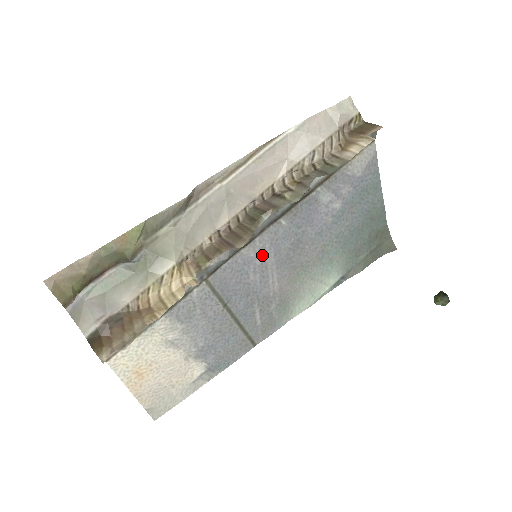
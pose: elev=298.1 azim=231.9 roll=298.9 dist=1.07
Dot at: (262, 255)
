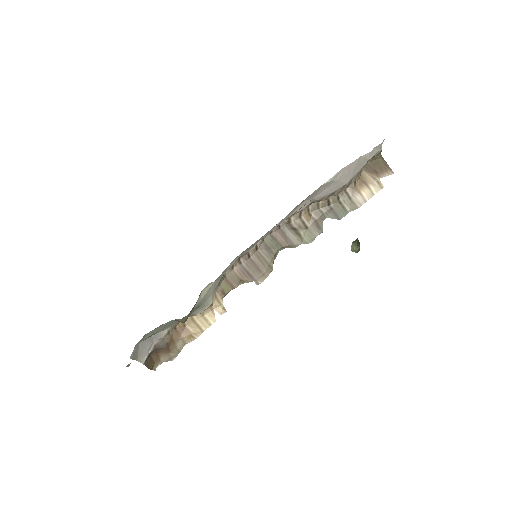
Dot at: occluded
